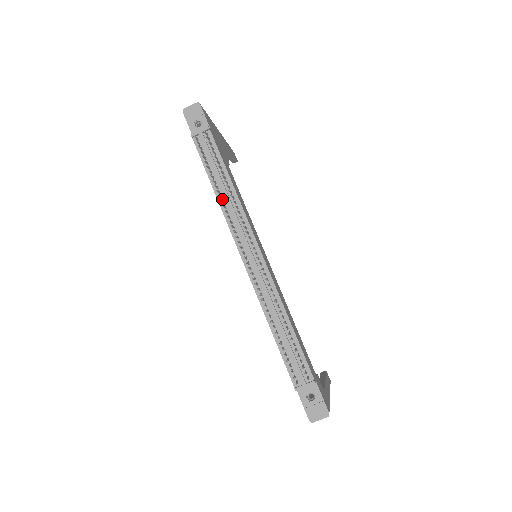
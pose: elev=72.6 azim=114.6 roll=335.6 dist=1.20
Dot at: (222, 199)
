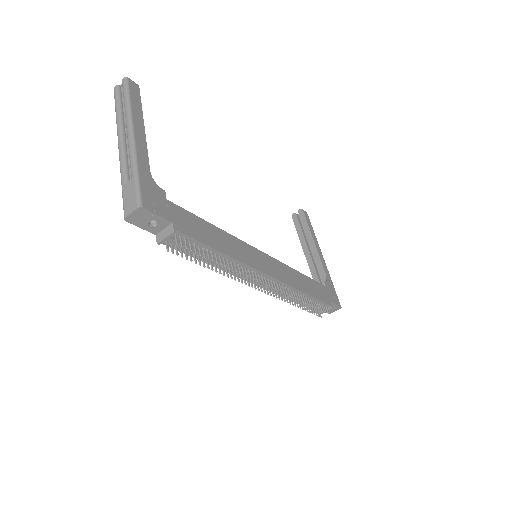
Dot at: (220, 266)
